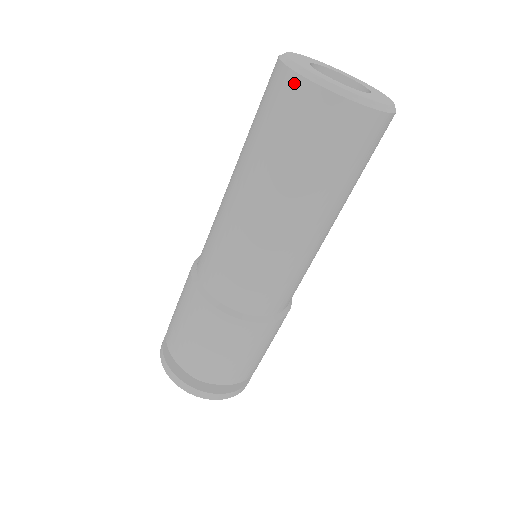
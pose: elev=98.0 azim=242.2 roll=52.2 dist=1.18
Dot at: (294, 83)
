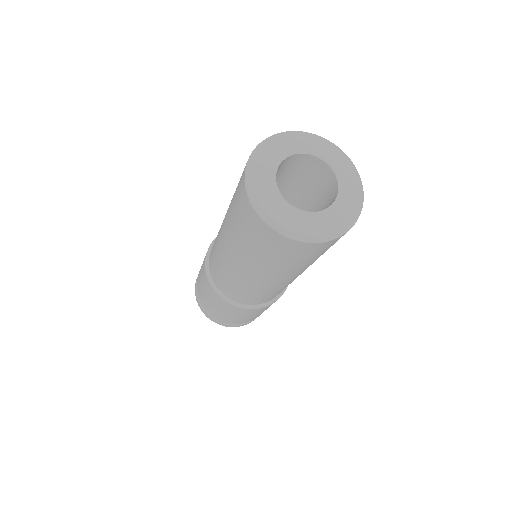
Dot at: (249, 207)
